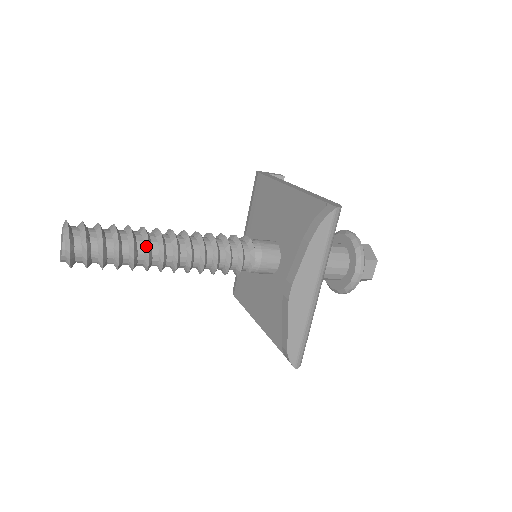
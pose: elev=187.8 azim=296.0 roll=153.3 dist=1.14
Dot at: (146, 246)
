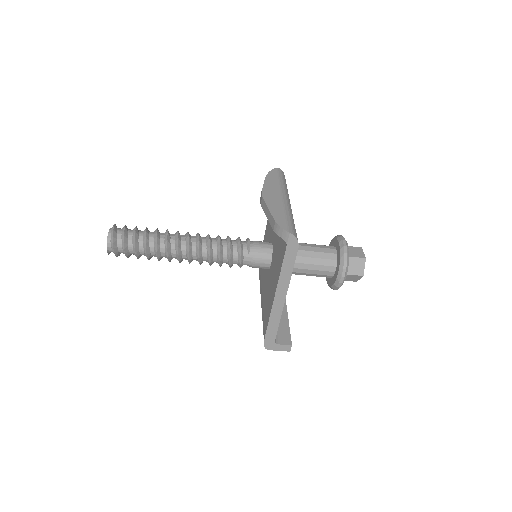
Dot at: (166, 231)
